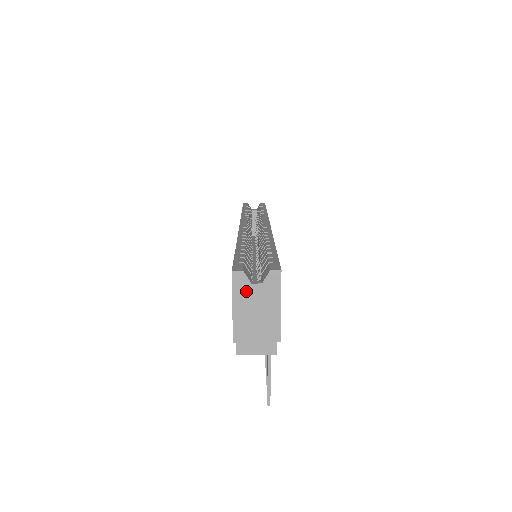
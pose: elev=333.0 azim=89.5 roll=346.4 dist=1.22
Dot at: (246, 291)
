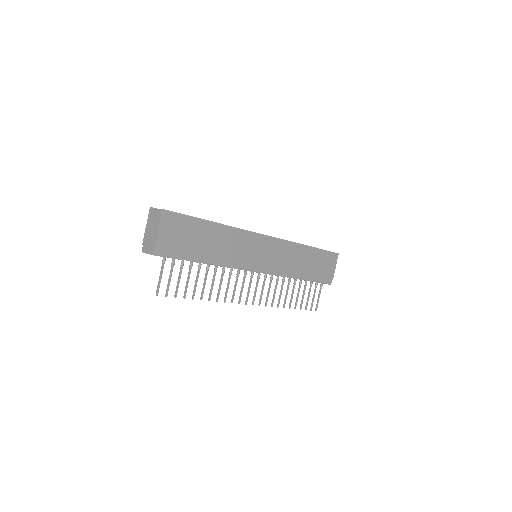
Dot at: (151, 218)
